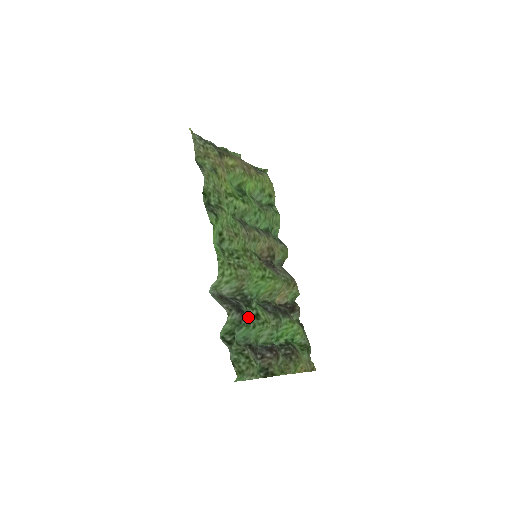
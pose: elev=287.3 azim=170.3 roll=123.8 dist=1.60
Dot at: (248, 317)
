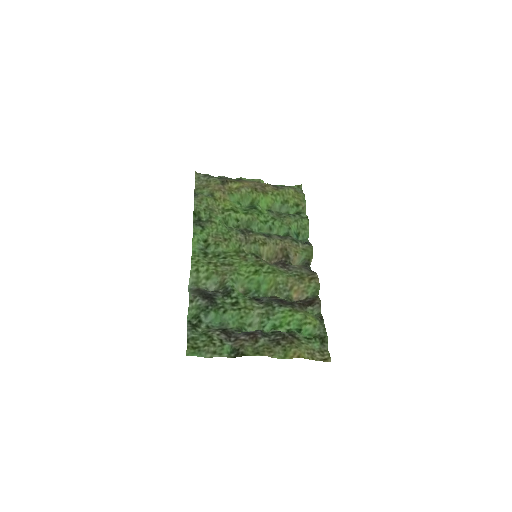
Dot at: (218, 303)
